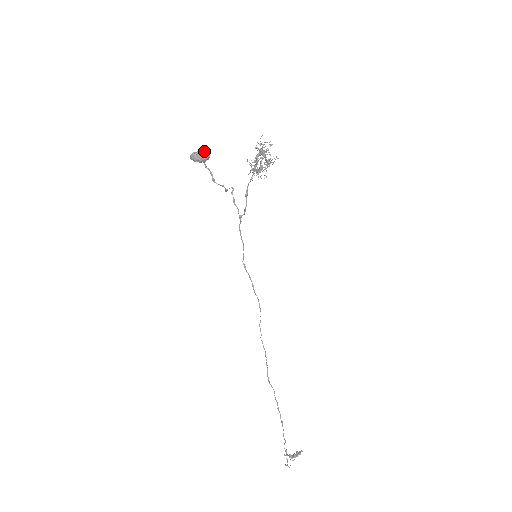
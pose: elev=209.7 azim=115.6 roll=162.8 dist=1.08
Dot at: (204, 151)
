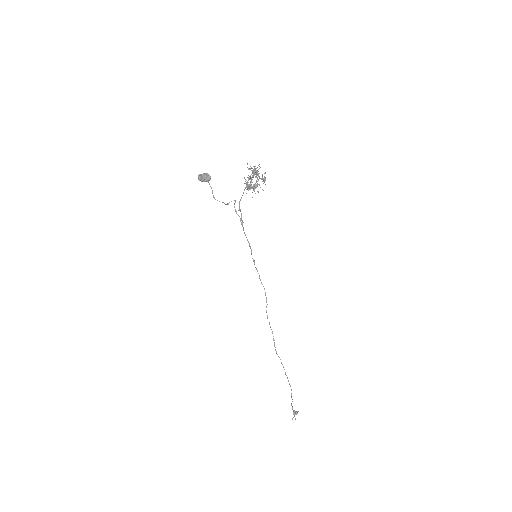
Dot at: (207, 173)
